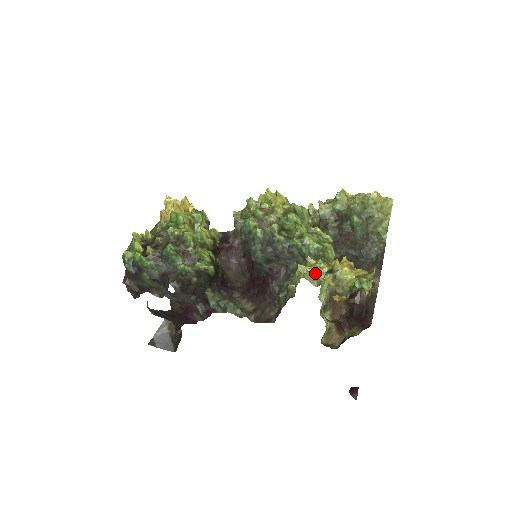
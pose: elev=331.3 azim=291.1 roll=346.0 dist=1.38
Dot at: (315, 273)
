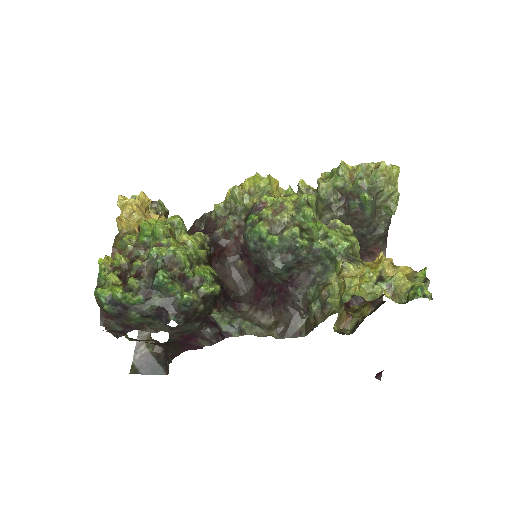
Dot at: (370, 287)
